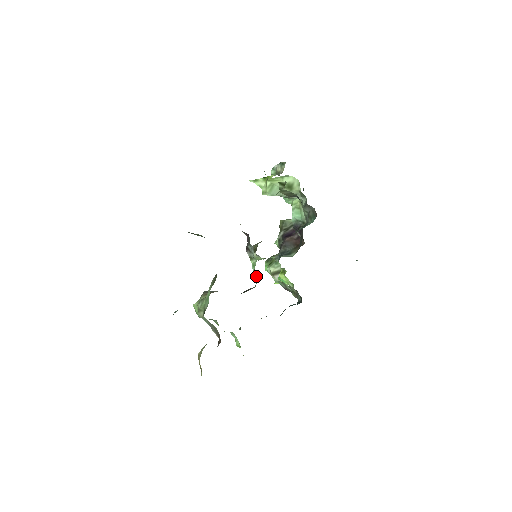
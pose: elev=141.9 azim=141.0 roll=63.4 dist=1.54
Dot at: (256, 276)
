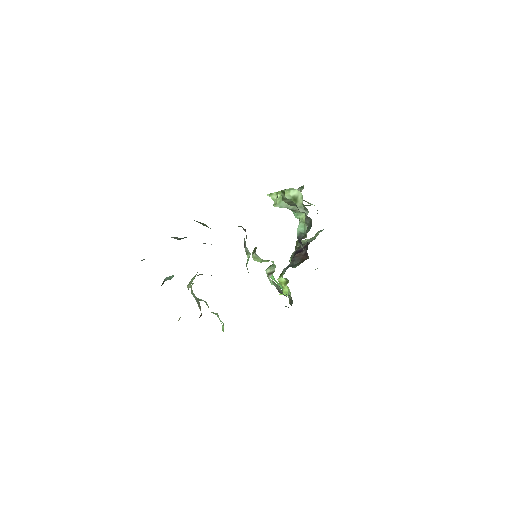
Dot at: (247, 268)
